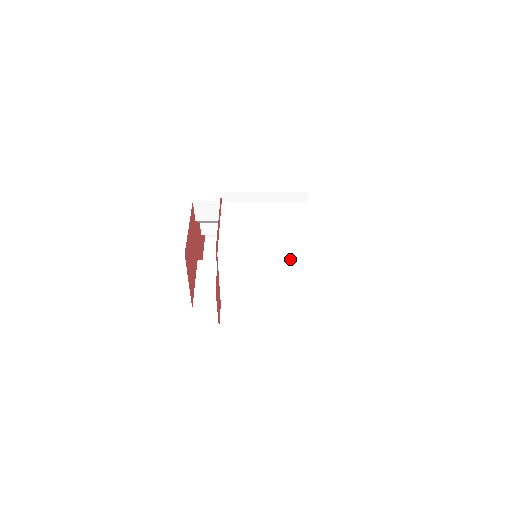
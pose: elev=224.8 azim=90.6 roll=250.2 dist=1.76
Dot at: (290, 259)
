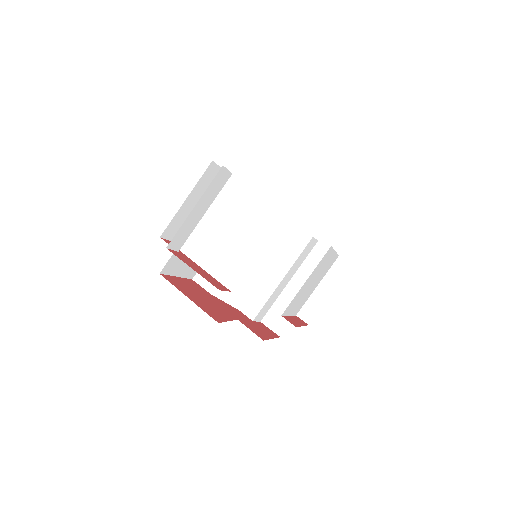
Dot at: (221, 194)
